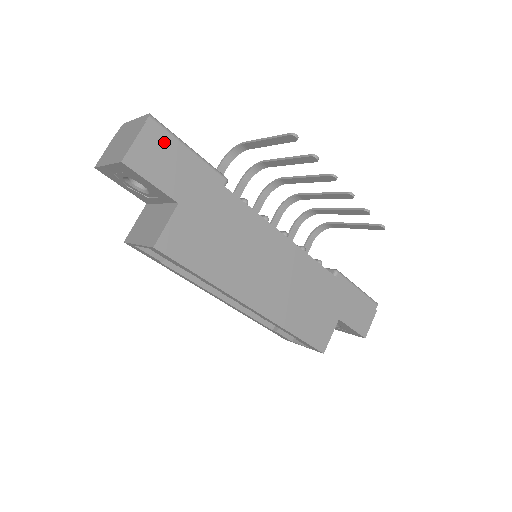
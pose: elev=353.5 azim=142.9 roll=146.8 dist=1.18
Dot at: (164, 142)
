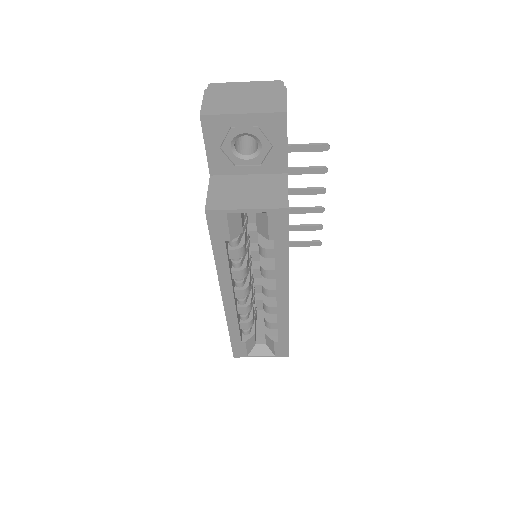
Dot at: occluded
